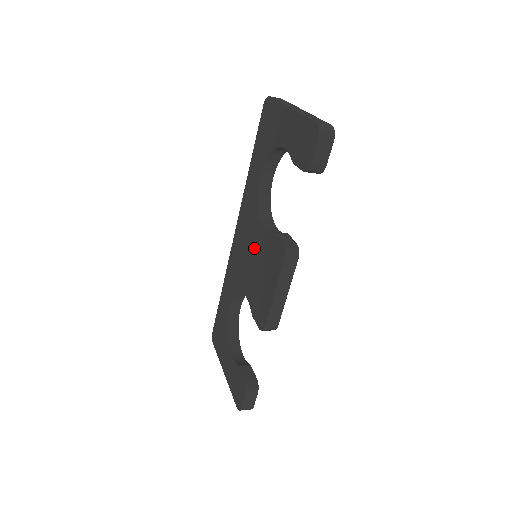
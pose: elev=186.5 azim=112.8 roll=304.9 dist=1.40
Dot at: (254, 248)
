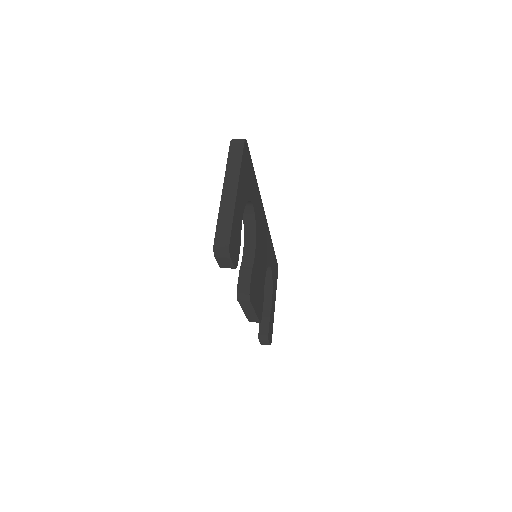
Dot at: occluded
